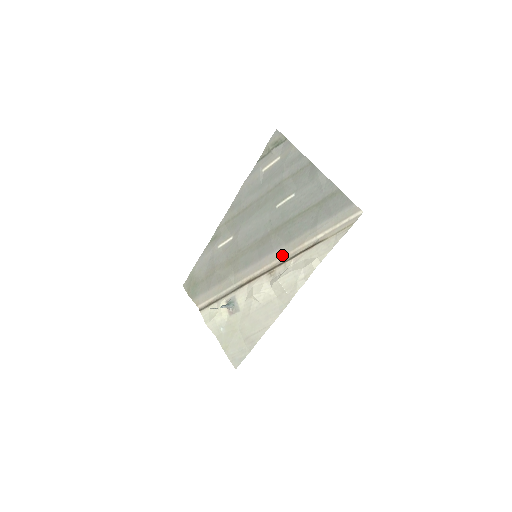
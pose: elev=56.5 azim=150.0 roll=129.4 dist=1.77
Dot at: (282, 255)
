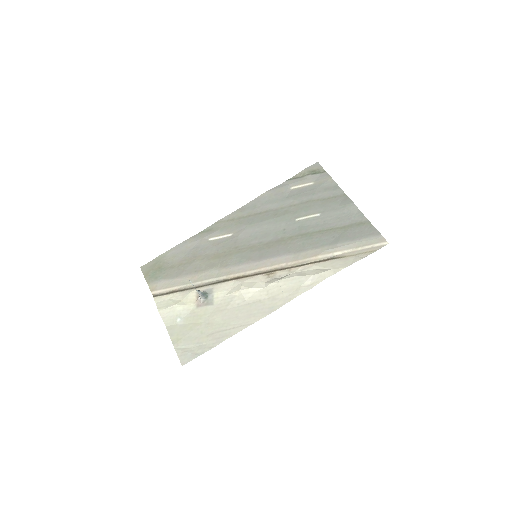
Dot at: (288, 261)
